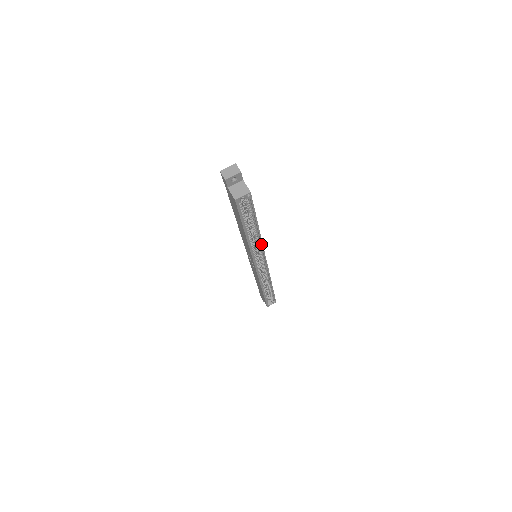
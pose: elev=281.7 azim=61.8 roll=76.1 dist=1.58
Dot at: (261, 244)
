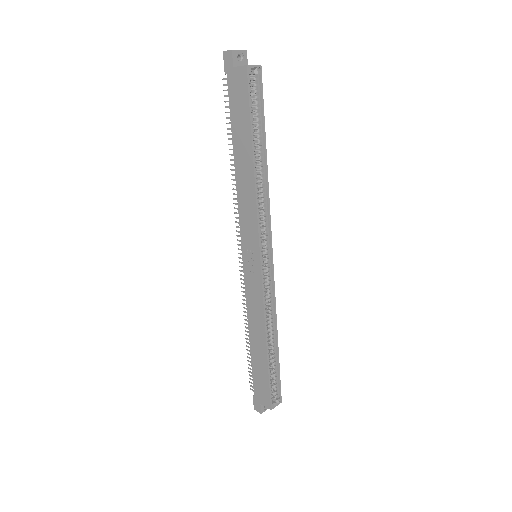
Dot at: (268, 201)
